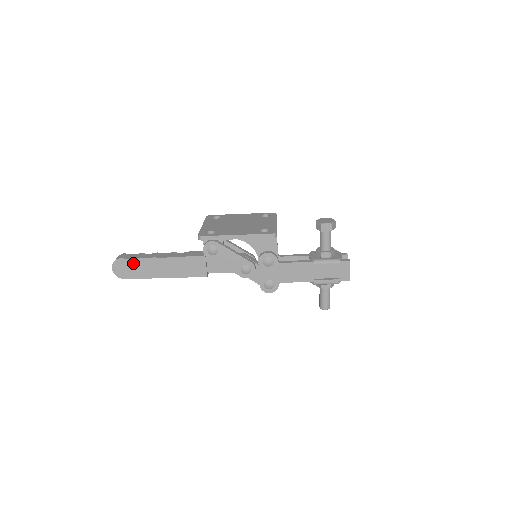
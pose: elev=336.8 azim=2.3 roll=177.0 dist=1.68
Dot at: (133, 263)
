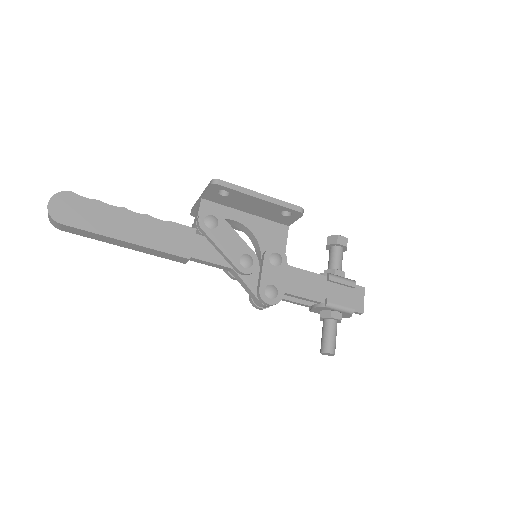
Dot at: (87, 205)
